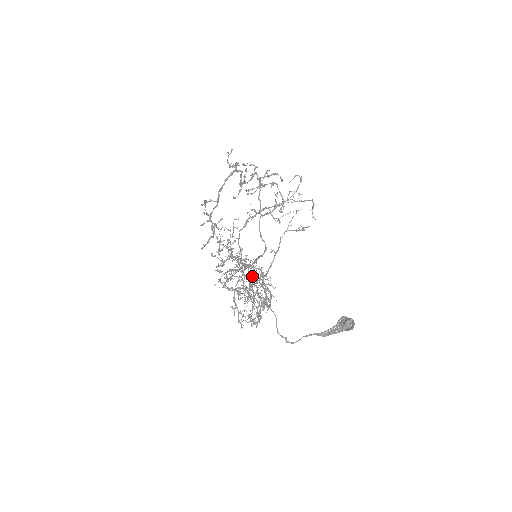
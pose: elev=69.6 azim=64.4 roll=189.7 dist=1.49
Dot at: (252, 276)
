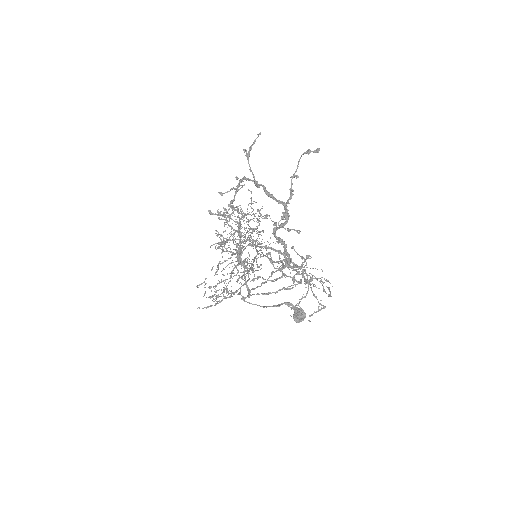
Dot at: occluded
